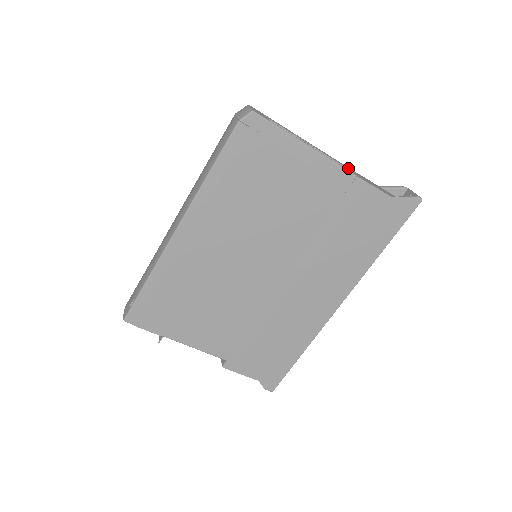
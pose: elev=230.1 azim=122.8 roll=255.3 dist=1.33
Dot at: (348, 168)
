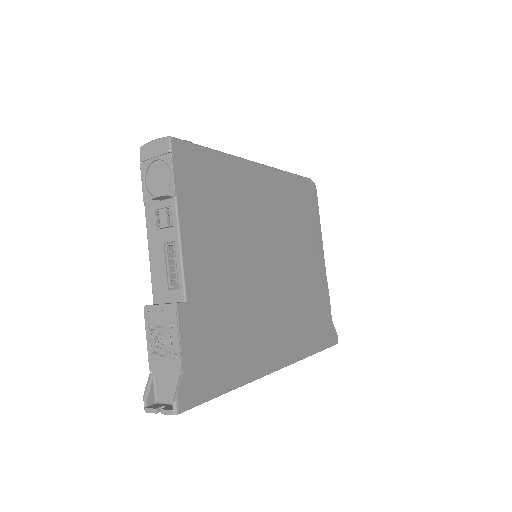
Dot at: occluded
